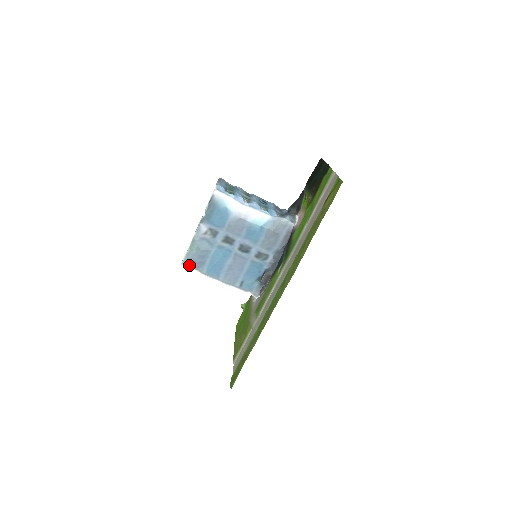
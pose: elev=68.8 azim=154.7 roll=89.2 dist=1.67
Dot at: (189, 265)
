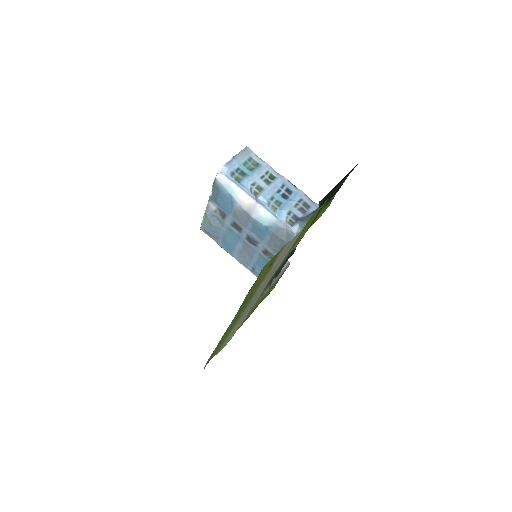
Dot at: (206, 233)
